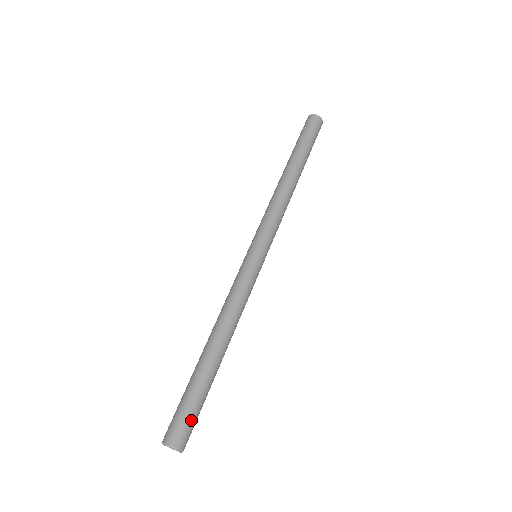
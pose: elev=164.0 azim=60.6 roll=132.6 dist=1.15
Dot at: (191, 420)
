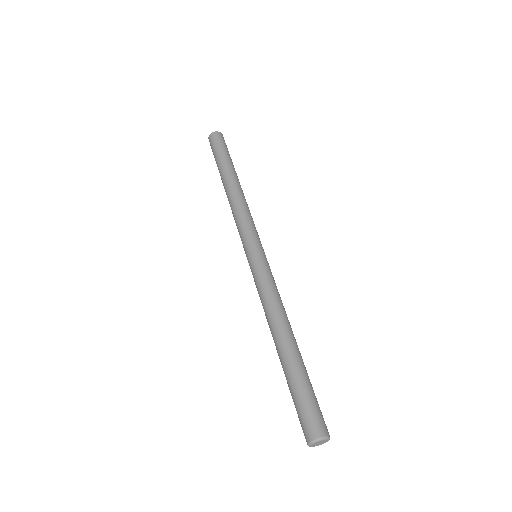
Dot at: occluded
